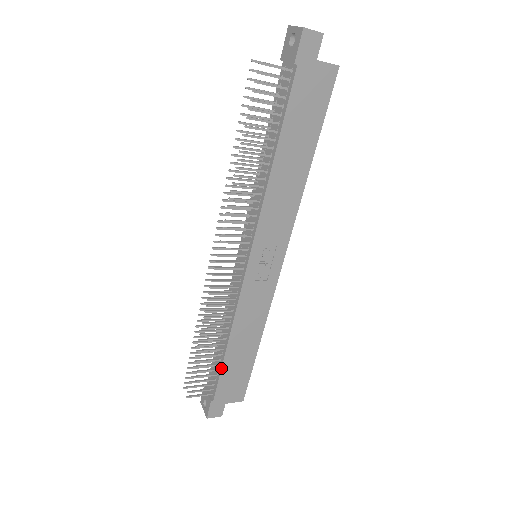
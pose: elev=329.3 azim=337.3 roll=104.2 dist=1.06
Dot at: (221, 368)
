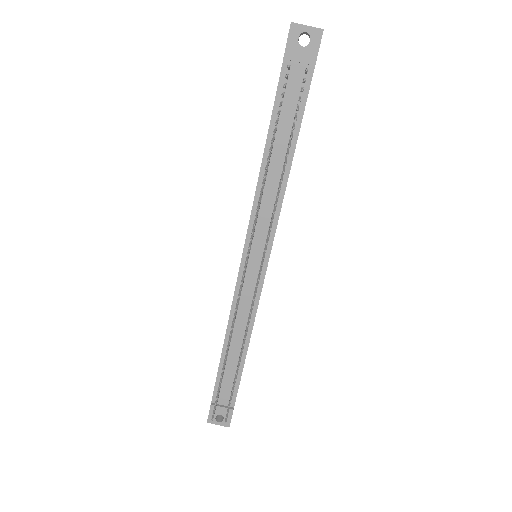
Dot at: occluded
